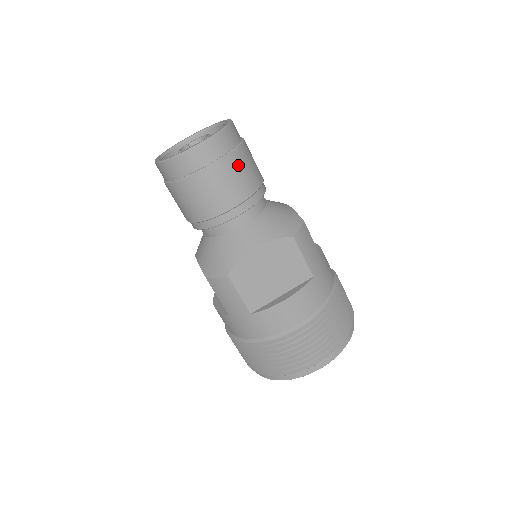
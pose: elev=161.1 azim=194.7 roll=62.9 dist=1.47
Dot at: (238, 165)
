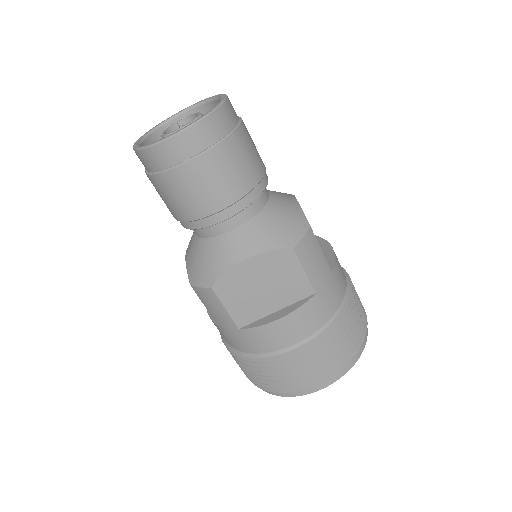
Dot at: (228, 159)
